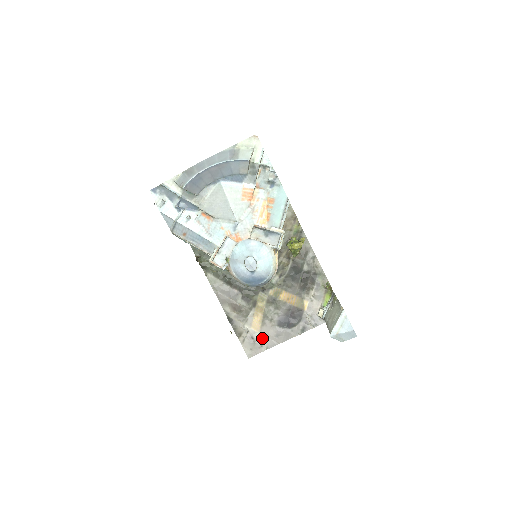
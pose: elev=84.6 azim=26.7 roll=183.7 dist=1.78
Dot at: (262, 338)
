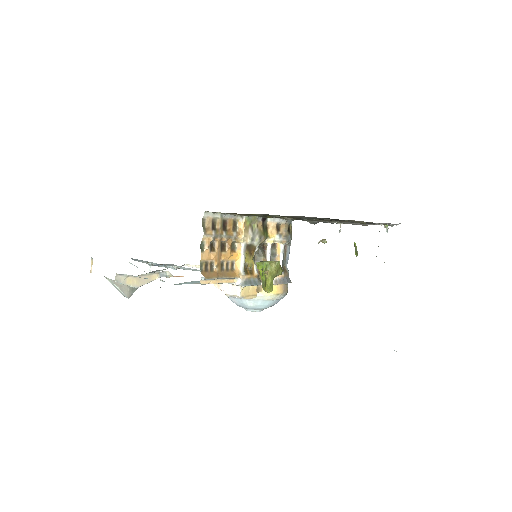
Dot at: occluded
